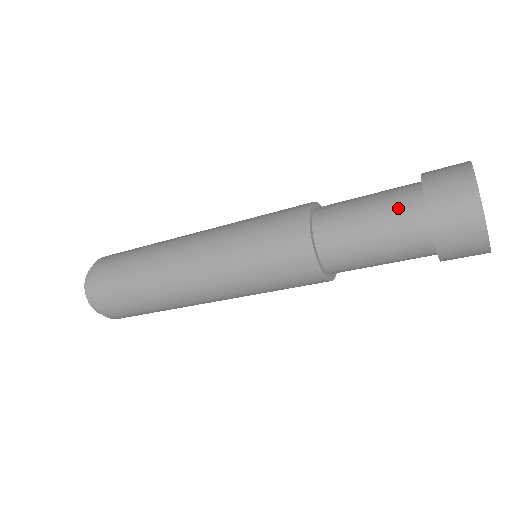
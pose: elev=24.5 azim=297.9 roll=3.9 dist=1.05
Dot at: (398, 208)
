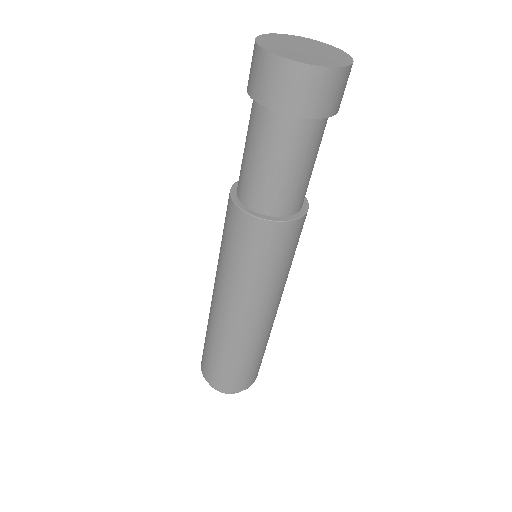
Dot at: occluded
